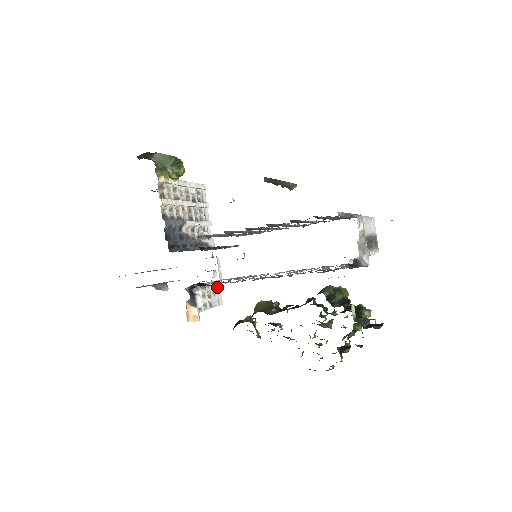
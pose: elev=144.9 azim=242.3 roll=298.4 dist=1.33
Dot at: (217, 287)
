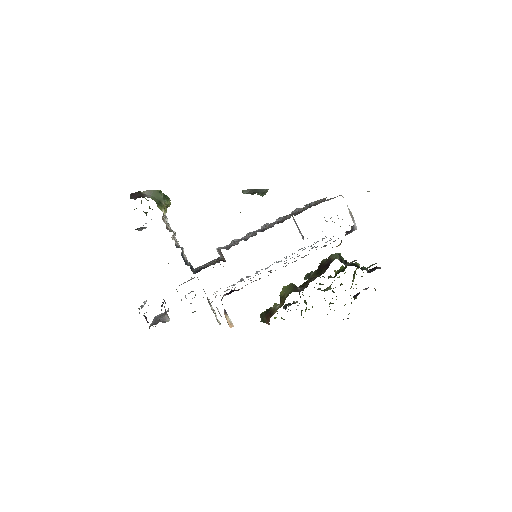
Dot at: occluded
